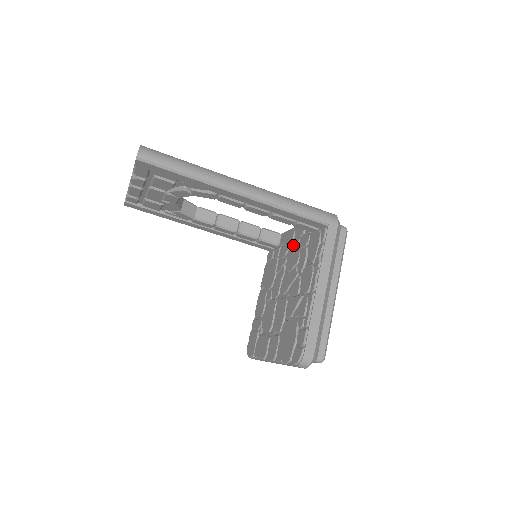
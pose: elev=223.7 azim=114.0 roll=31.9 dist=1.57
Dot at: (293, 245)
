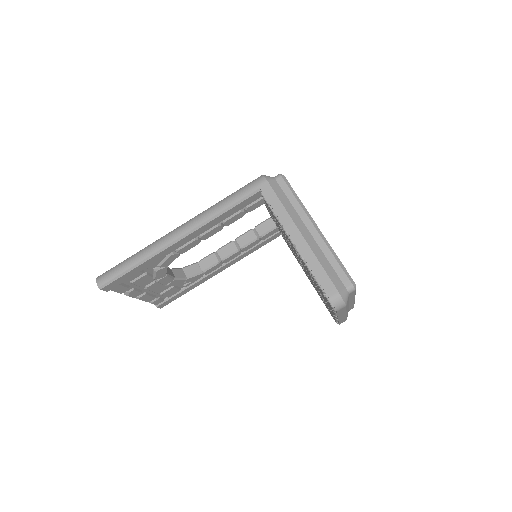
Dot at: (274, 220)
